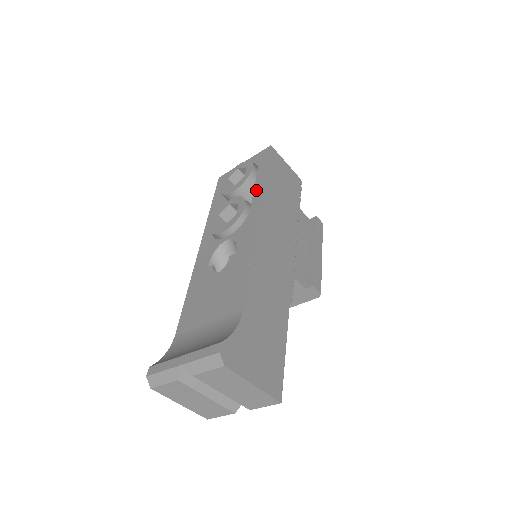
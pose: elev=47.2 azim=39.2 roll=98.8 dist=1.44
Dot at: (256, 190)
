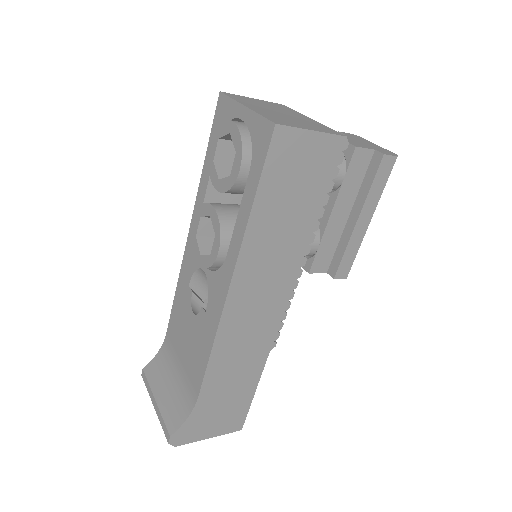
Dot at: (237, 225)
